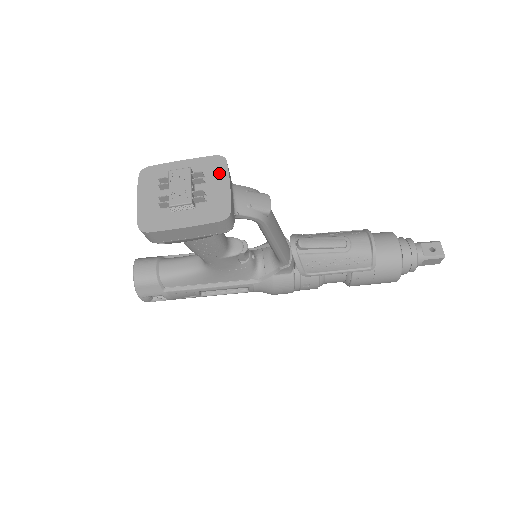
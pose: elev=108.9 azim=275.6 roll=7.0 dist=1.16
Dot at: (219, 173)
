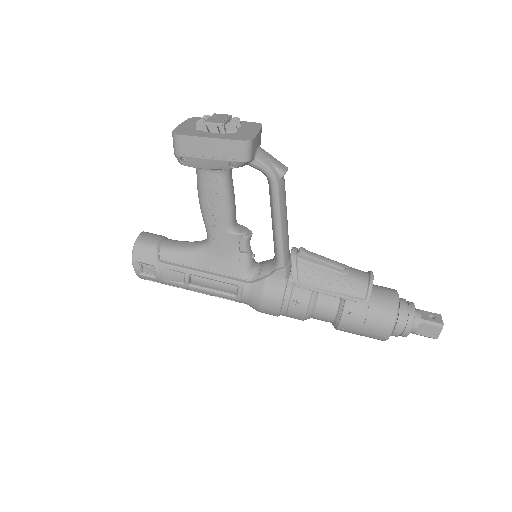
Dot at: (253, 127)
